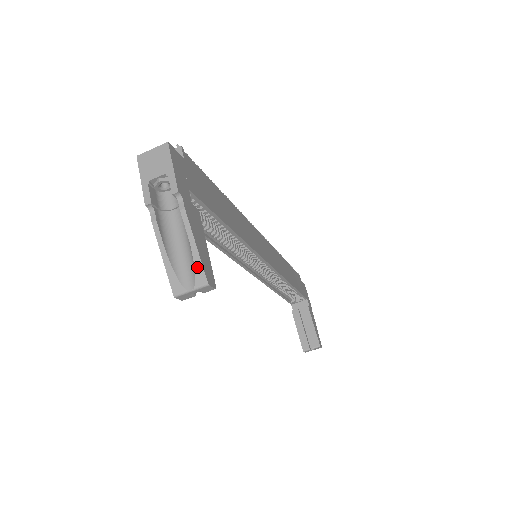
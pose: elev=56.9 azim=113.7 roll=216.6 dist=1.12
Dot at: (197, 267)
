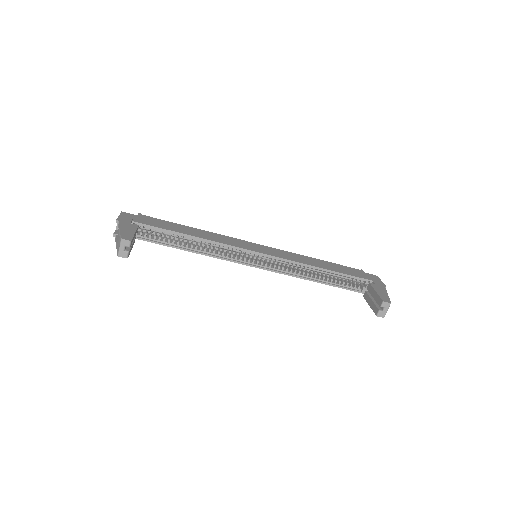
Dot at: (120, 237)
